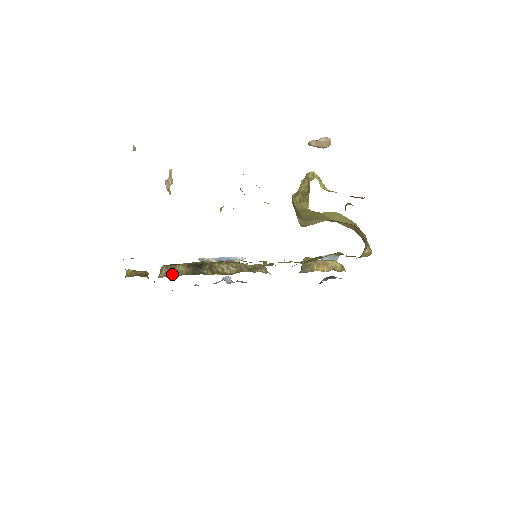
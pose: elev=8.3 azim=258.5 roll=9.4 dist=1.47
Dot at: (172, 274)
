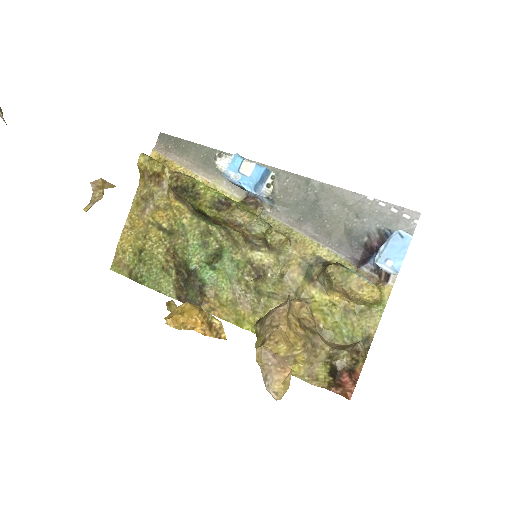
Dot at: (181, 199)
